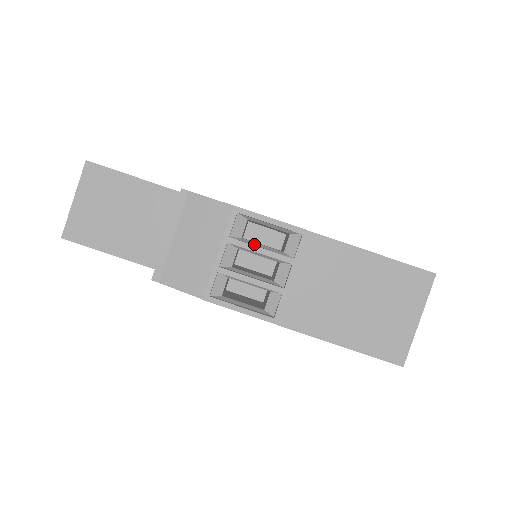
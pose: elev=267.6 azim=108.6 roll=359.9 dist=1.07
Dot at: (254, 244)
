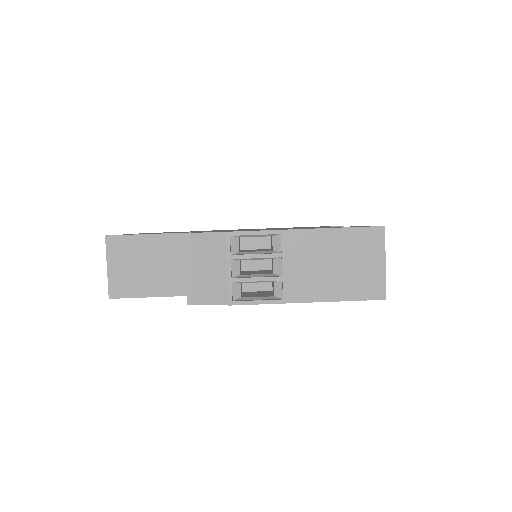
Dot at: (250, 253)
